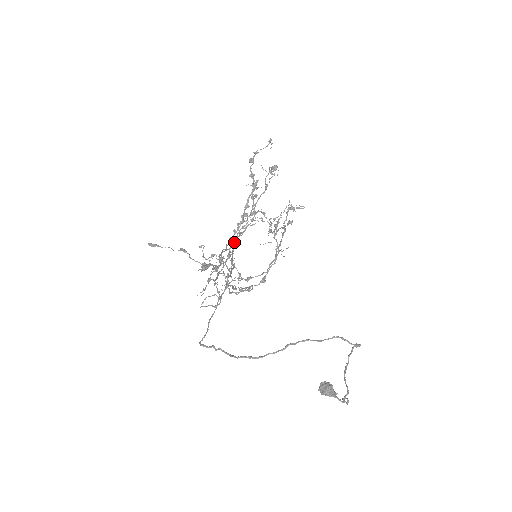
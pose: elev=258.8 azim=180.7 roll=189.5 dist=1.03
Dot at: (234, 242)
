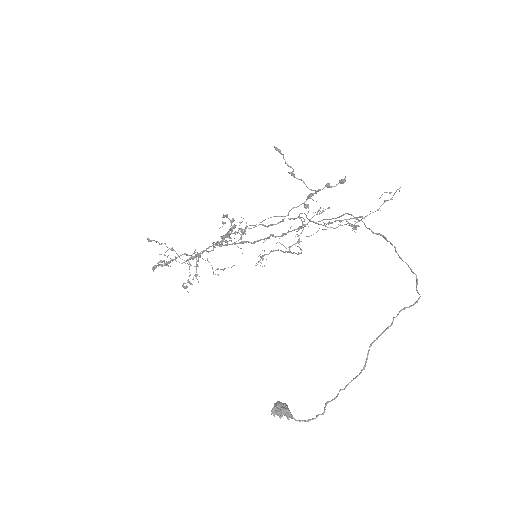
Dot at: occluded
